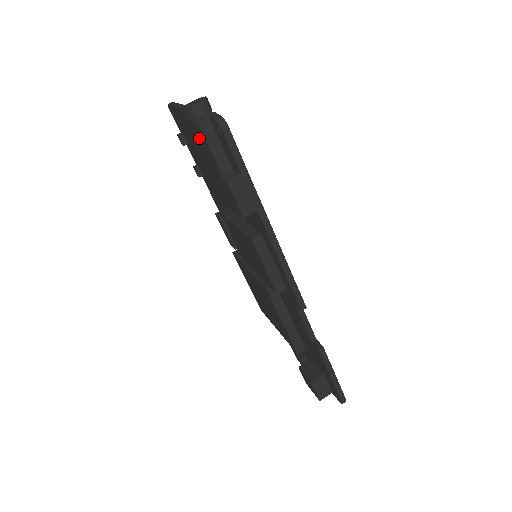
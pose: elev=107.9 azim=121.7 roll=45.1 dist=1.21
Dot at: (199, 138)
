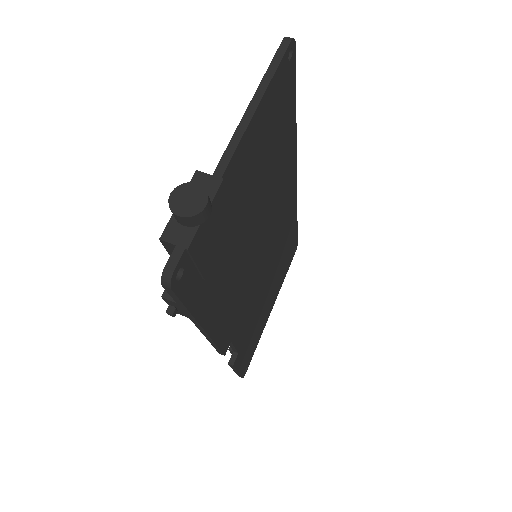
Dot at: occluded
